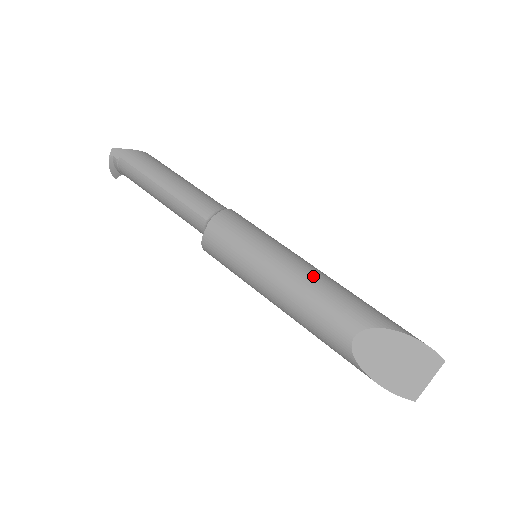
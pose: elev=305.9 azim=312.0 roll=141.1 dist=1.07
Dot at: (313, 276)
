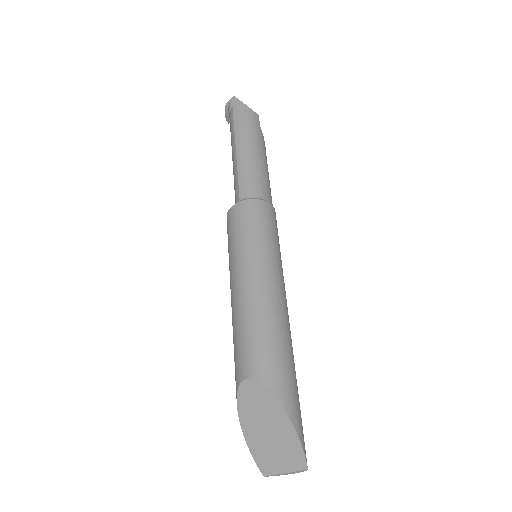
Dot at: (266, 305)
